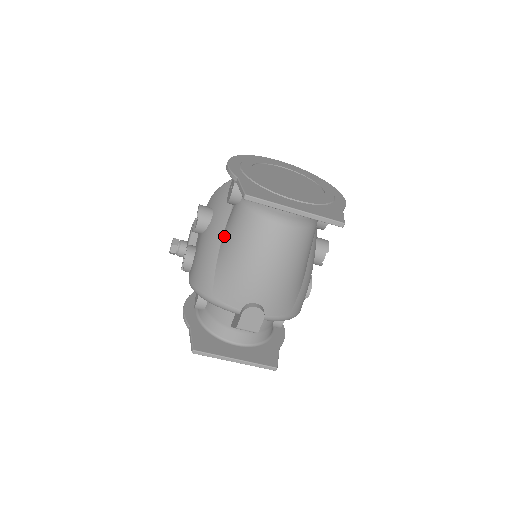
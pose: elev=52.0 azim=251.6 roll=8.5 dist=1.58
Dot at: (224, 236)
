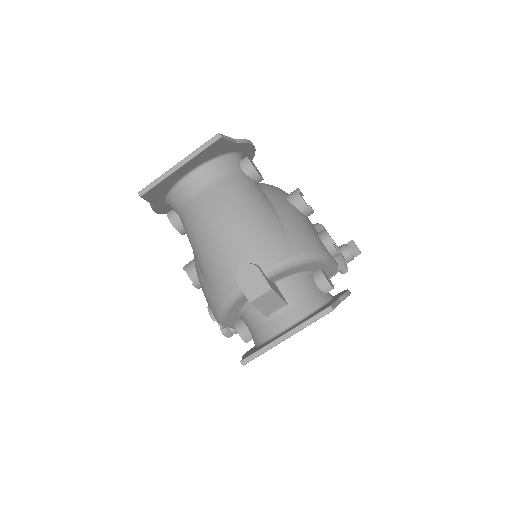
Dot at: occluded
